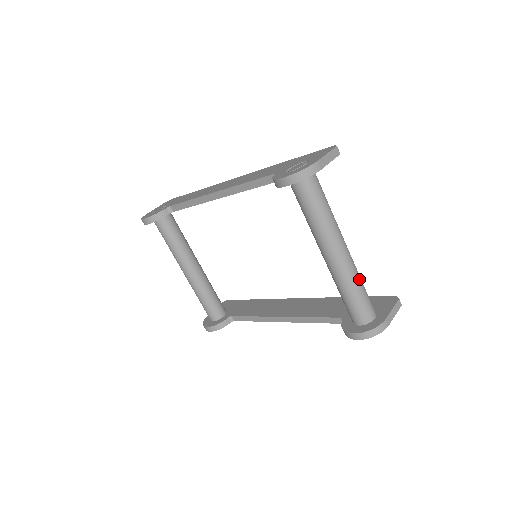
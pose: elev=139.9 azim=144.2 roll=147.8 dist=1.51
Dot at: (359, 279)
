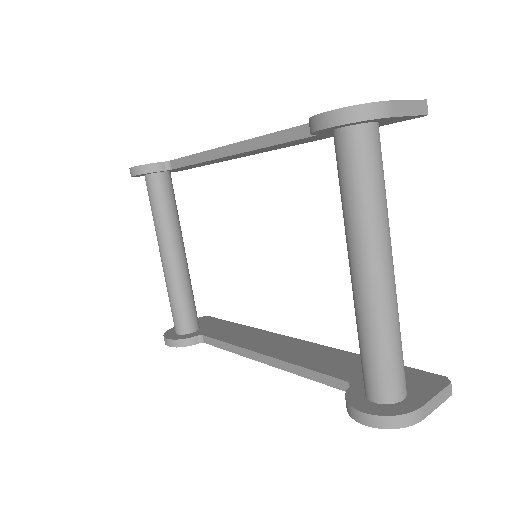
Dot at: (397, 326)
